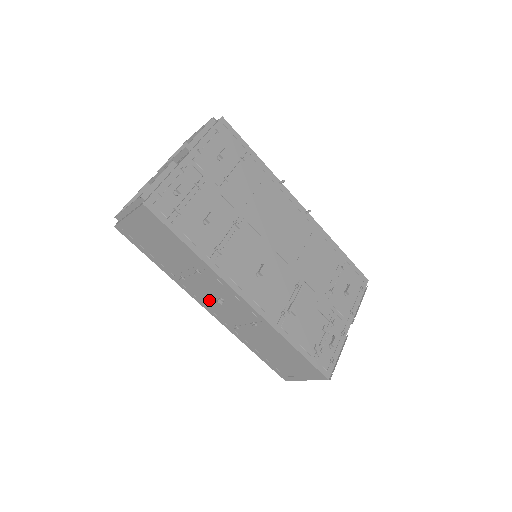
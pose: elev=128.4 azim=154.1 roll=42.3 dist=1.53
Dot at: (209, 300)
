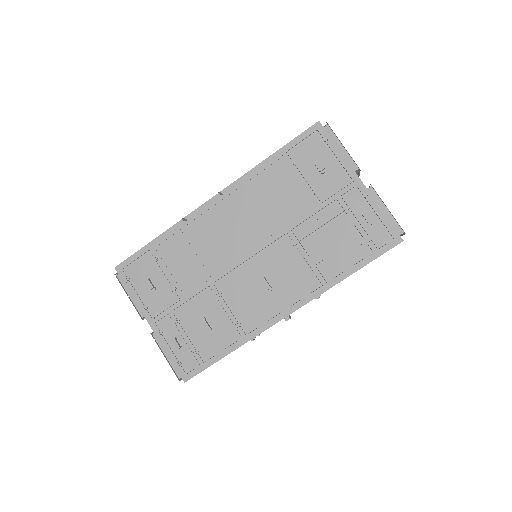
Dot at: occluded
